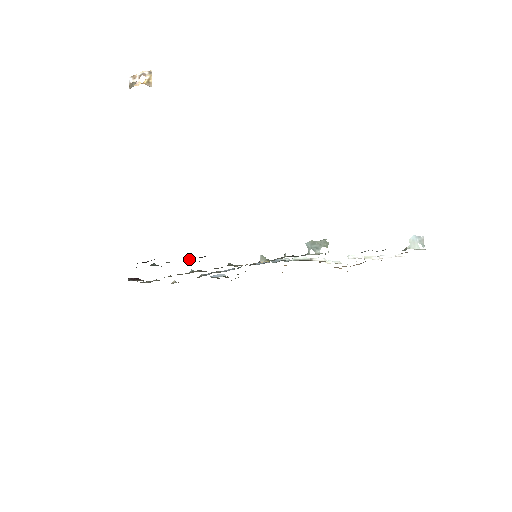
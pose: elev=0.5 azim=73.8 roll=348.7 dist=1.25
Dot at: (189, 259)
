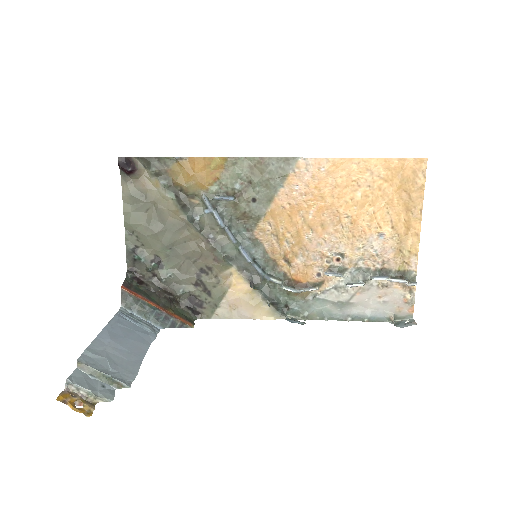
Dot at: (180, 296)
